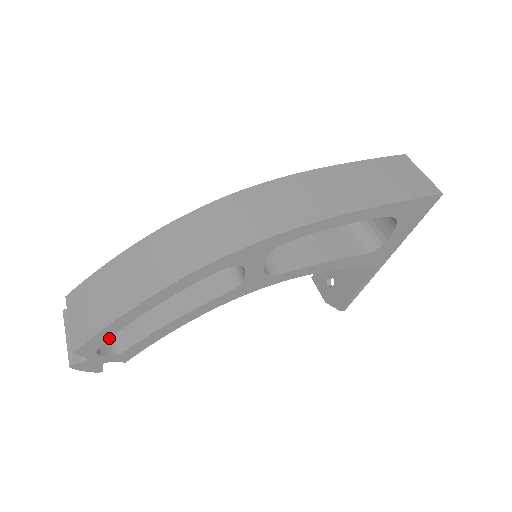
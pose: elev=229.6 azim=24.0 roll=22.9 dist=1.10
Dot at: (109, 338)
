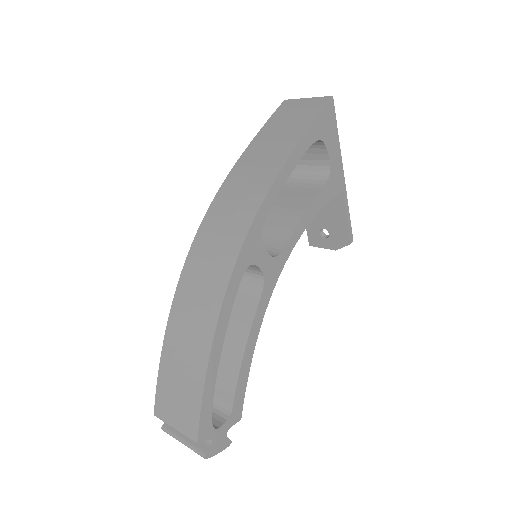
Dot at: (213, 413)
